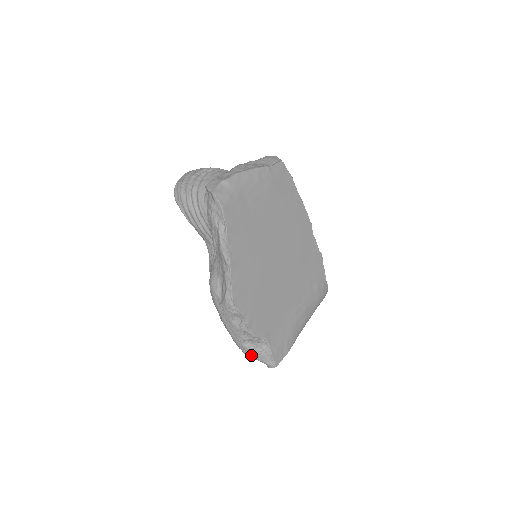
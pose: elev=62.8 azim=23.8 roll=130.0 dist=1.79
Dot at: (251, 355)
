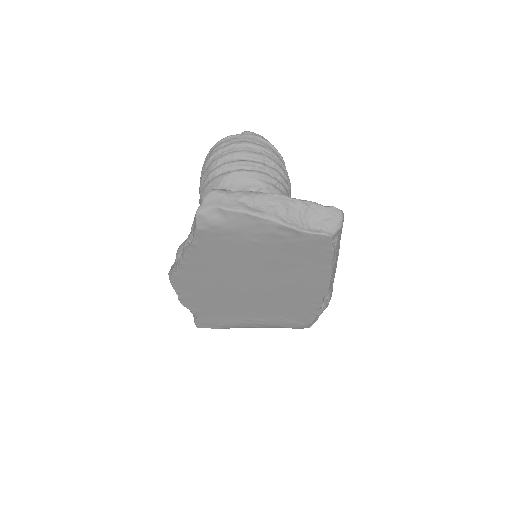
Dot at: occluded
